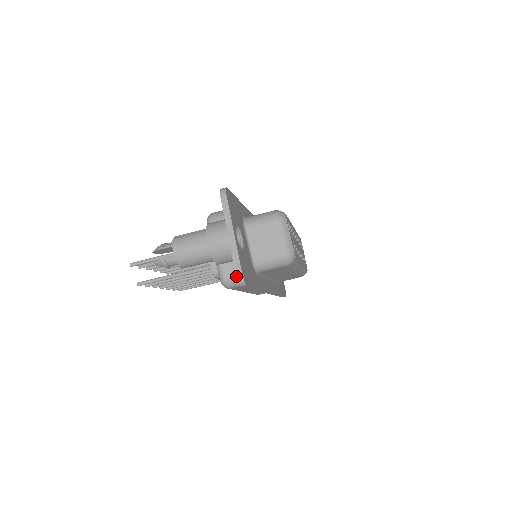
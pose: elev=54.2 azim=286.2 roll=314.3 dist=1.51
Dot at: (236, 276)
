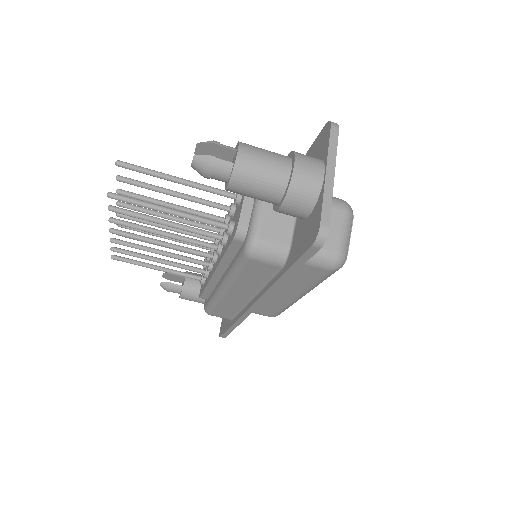
Dot at: (320, 225)
